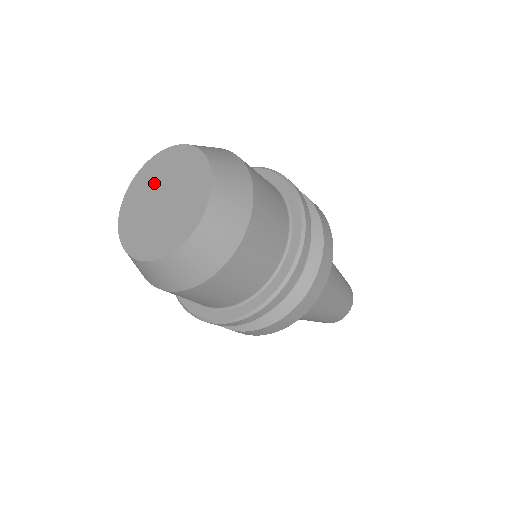
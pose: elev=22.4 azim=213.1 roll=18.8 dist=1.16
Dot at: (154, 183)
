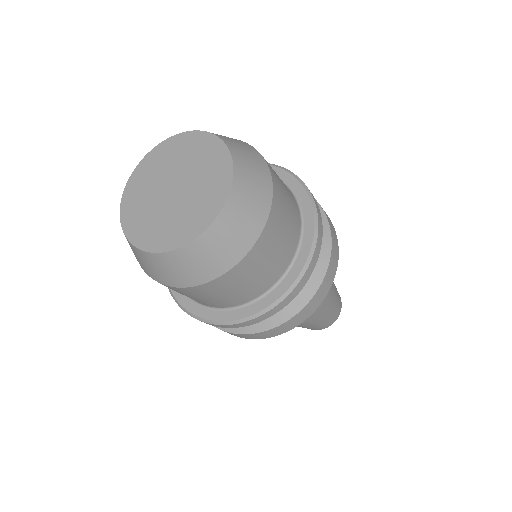
Dot at: (152, 184)
